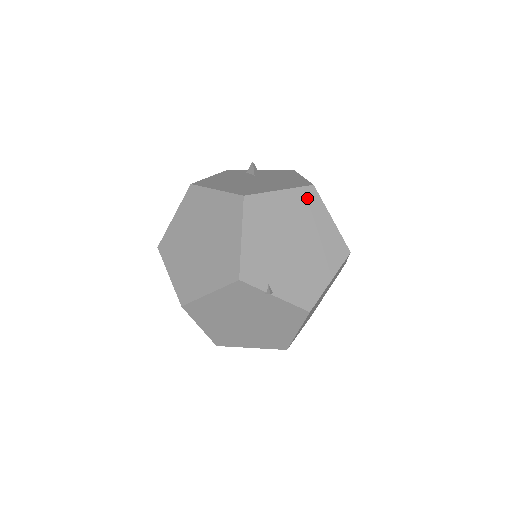
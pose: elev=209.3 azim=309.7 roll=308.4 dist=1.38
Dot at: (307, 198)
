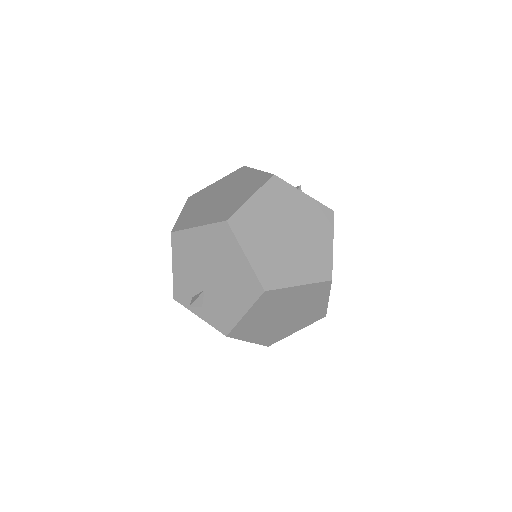
Dot at: occluded
